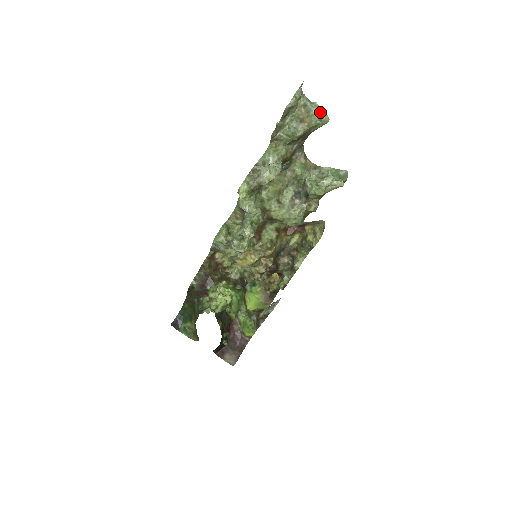
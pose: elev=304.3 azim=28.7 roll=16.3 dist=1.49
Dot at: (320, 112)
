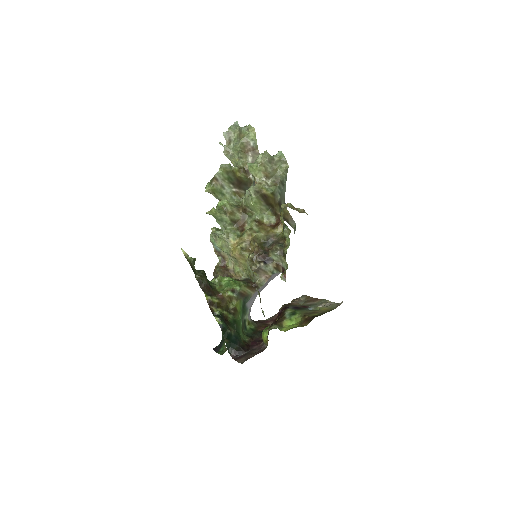
Dot at: (247, 127)
